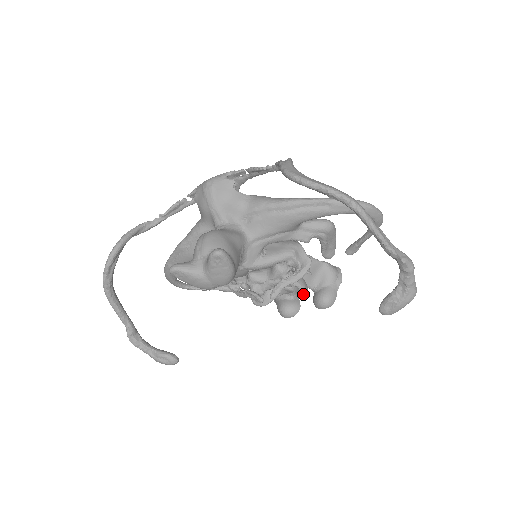
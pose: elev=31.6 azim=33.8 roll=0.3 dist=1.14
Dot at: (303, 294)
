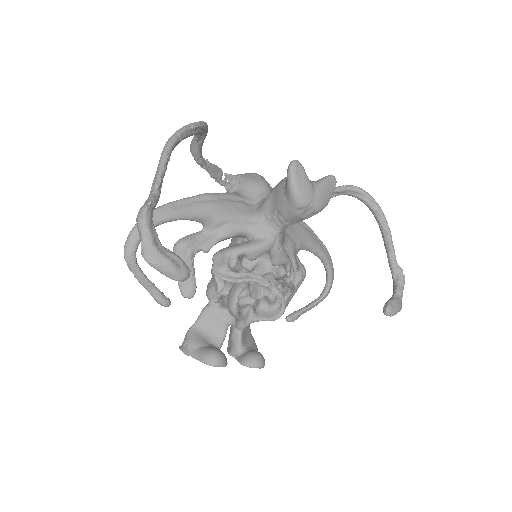
Dot at: (279, 316)
